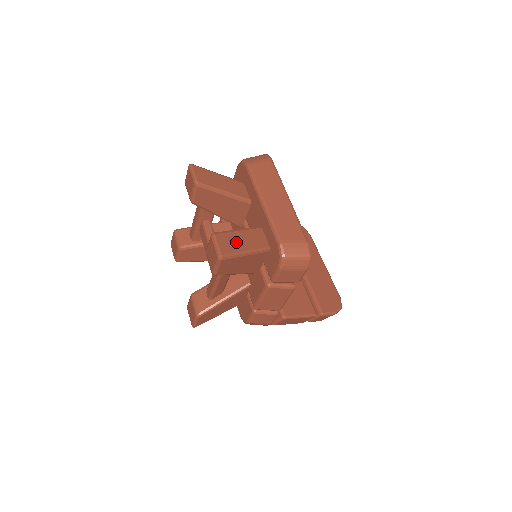
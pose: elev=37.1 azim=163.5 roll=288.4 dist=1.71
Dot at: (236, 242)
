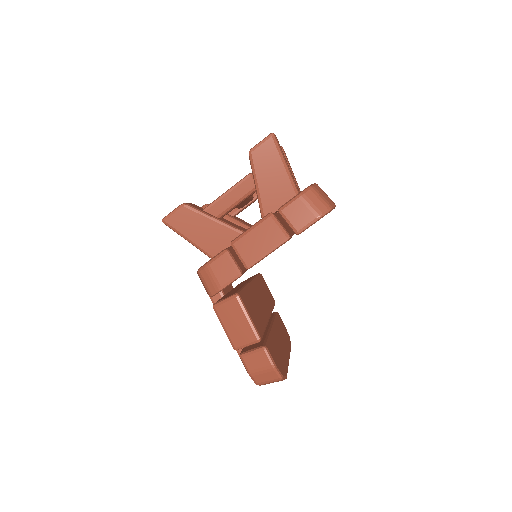
Dot at: occluded
